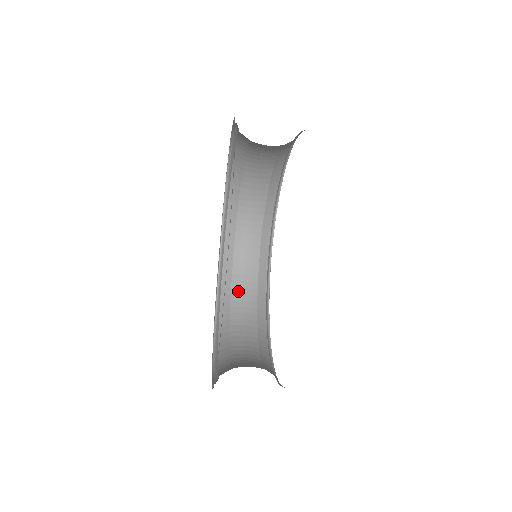
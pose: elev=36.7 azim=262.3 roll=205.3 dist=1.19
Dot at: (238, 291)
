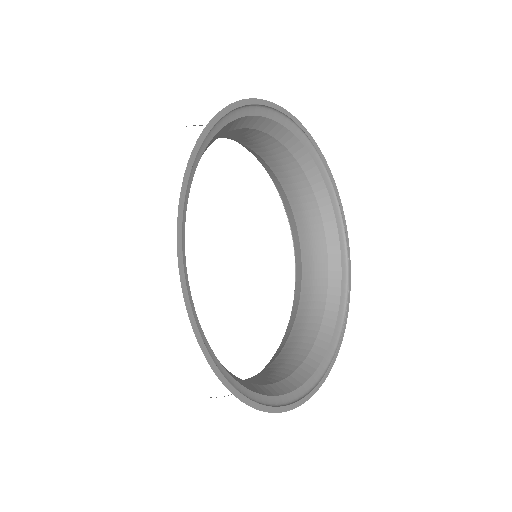
Dot at: (300, 216)
